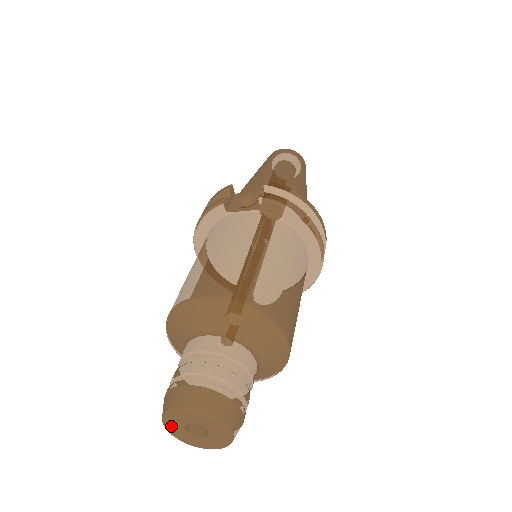
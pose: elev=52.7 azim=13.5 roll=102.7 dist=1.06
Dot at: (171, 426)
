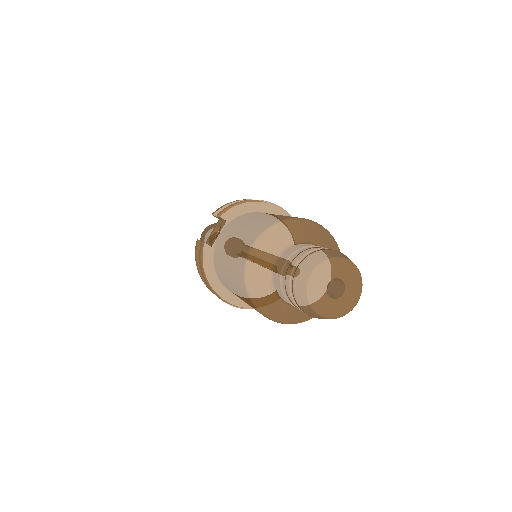
Dot at: (321, 307)
